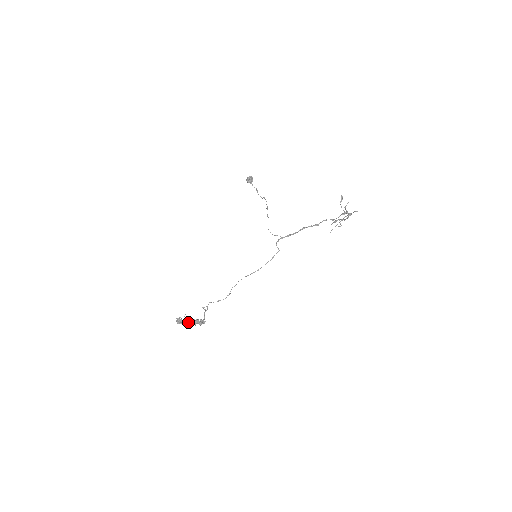
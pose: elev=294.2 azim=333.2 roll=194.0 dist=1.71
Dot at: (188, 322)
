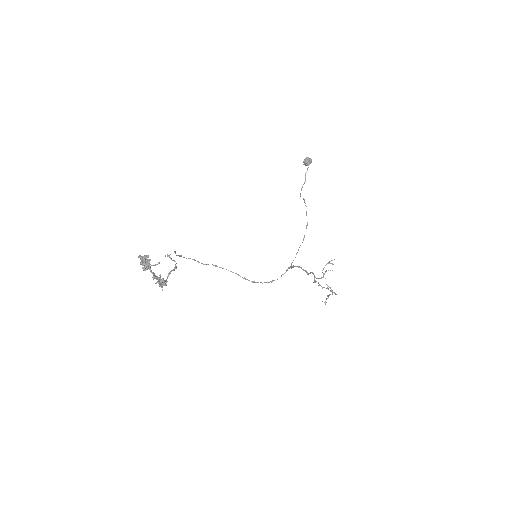
Dot at: (153, 272)
